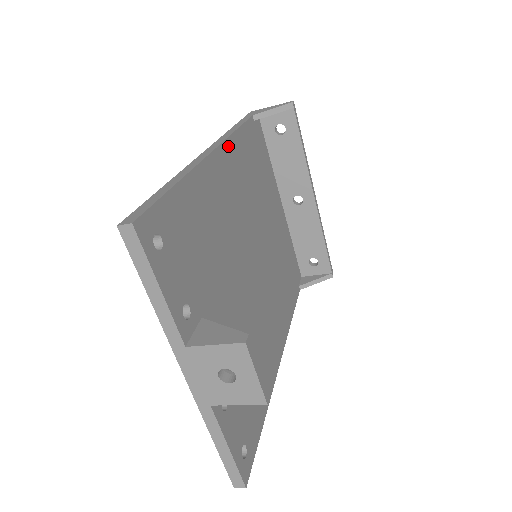
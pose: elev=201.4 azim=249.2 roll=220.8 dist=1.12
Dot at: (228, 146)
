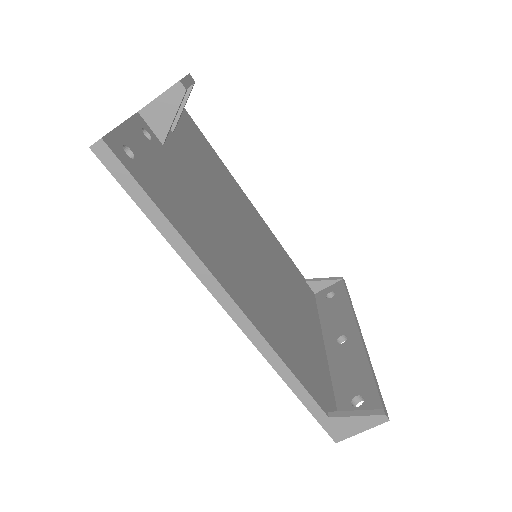
Dot at: (264, 223)
